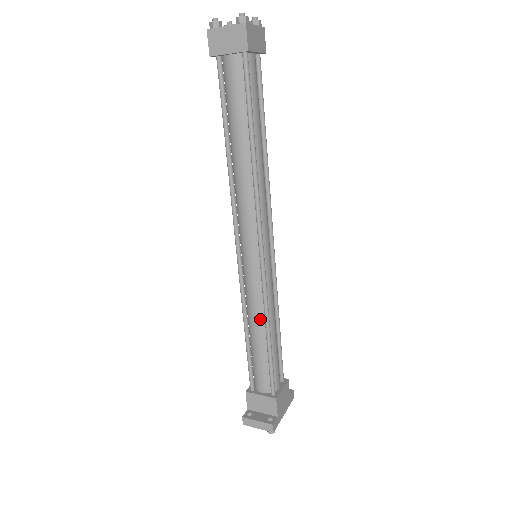
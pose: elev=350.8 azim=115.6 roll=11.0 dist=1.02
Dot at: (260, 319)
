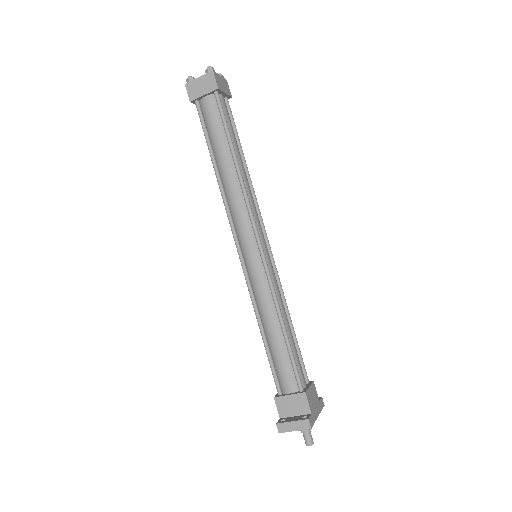
Dot at: (272, 312)
